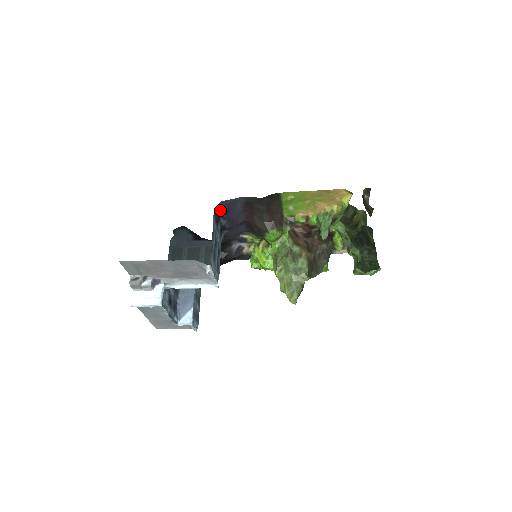
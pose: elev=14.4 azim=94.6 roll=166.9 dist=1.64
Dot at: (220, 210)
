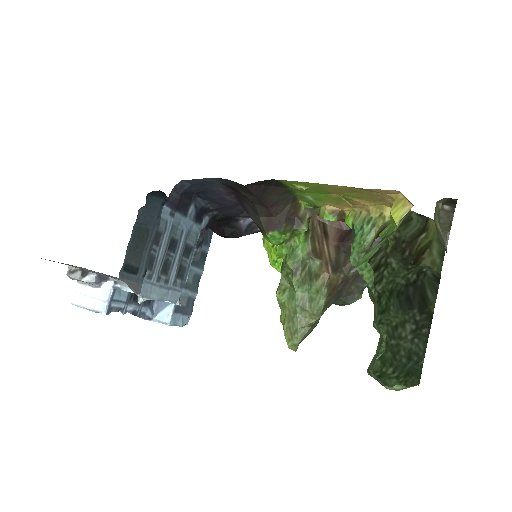
Dot at: (183, 192)
